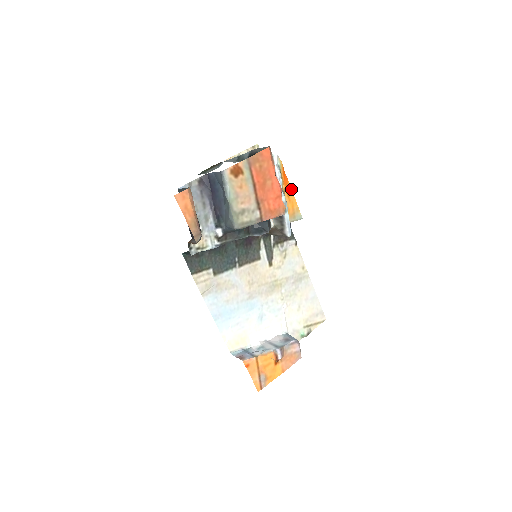
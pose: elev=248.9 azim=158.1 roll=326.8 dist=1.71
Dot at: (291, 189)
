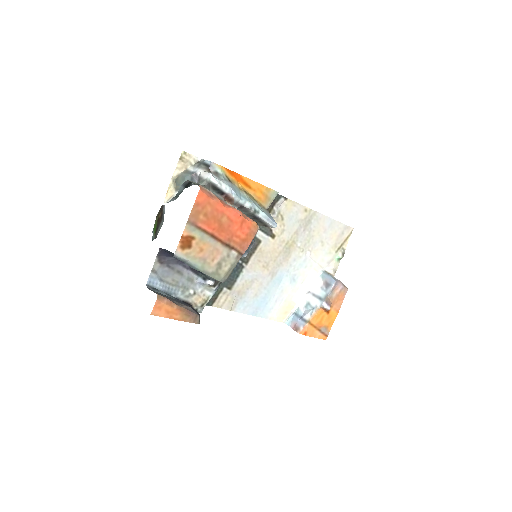
Dot at: (248, 179)
